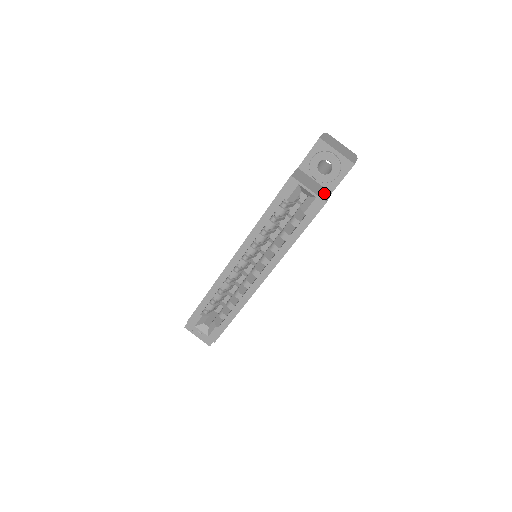
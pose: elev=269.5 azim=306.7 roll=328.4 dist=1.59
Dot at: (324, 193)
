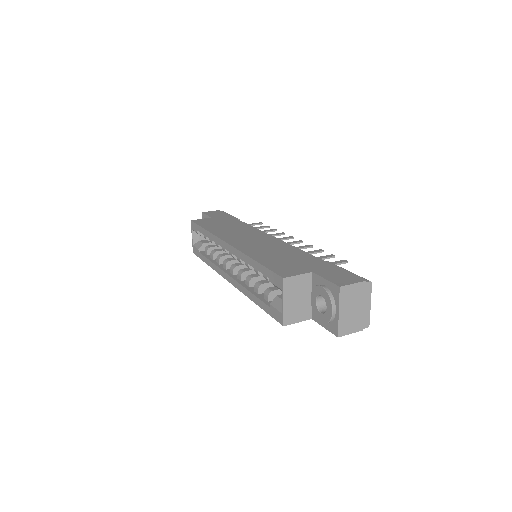
Dot at: (299, 315)
